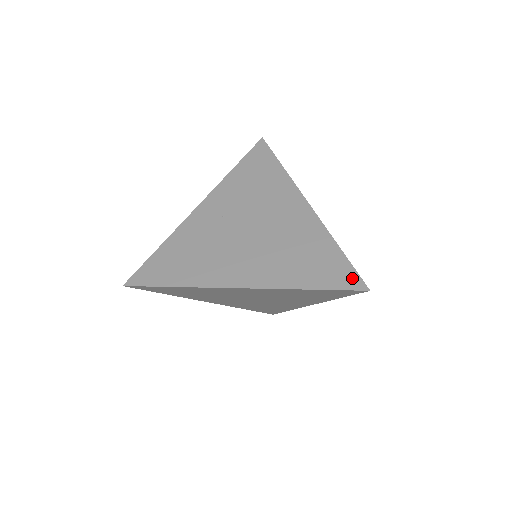
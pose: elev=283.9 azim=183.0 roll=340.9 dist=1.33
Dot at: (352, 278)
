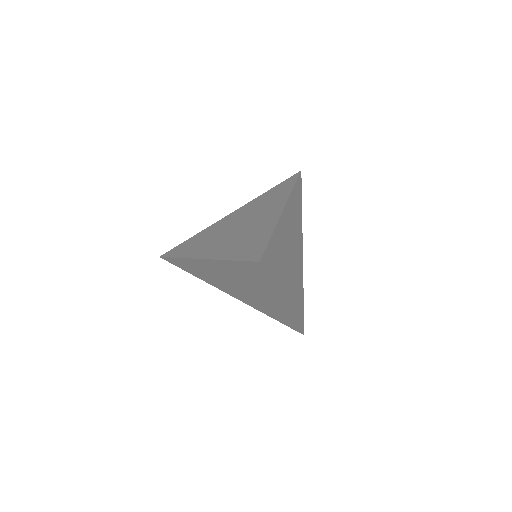
Dot at: (258, 254)
